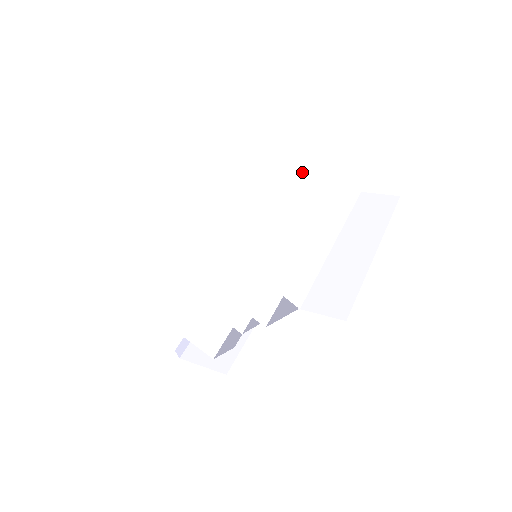
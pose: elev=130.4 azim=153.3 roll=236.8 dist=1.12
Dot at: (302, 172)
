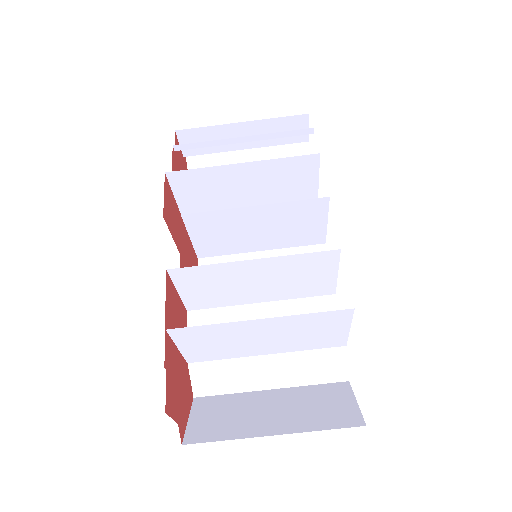
Dot at: (314, 324)
